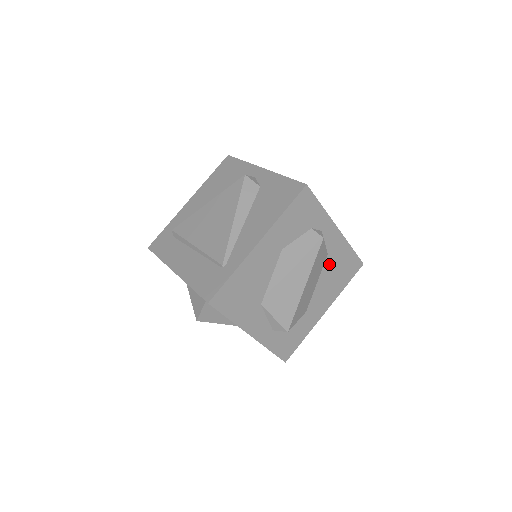
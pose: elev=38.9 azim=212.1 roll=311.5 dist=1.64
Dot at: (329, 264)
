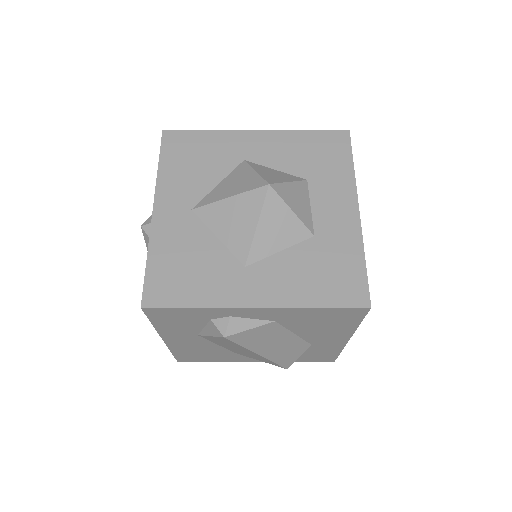
Dot at: (292, 323)
